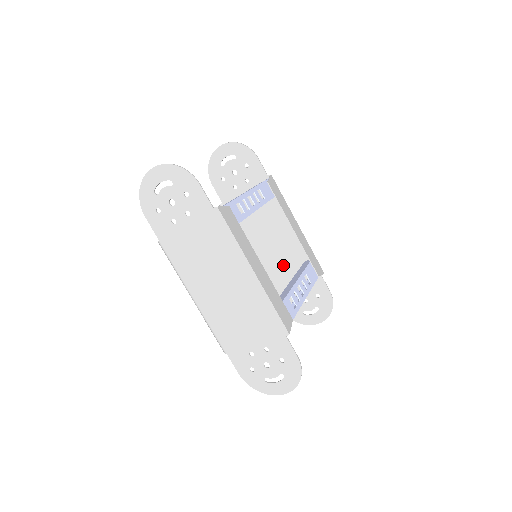
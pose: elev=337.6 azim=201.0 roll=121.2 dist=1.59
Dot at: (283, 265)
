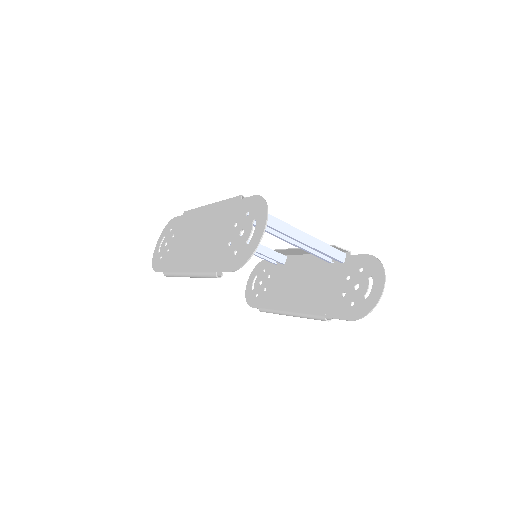
Dot at: (321, 288)
